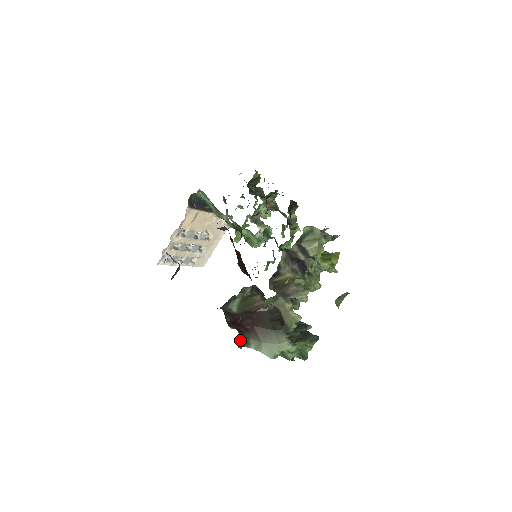
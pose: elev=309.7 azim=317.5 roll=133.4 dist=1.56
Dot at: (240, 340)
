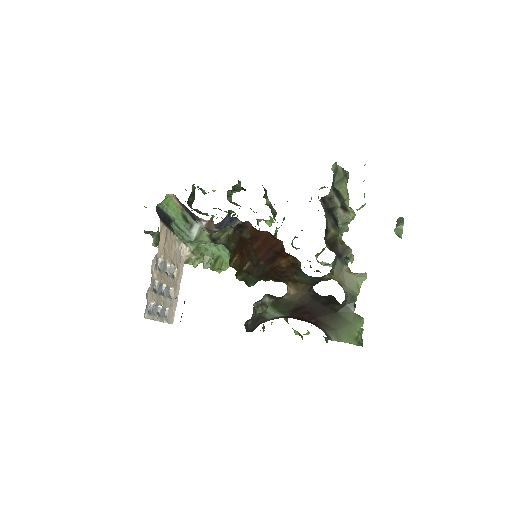
Dot at: occluded
